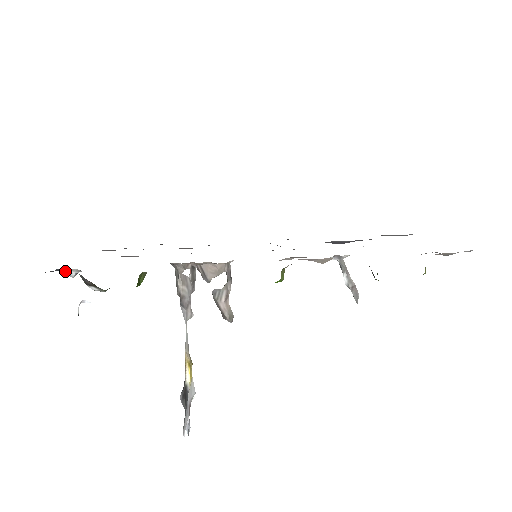
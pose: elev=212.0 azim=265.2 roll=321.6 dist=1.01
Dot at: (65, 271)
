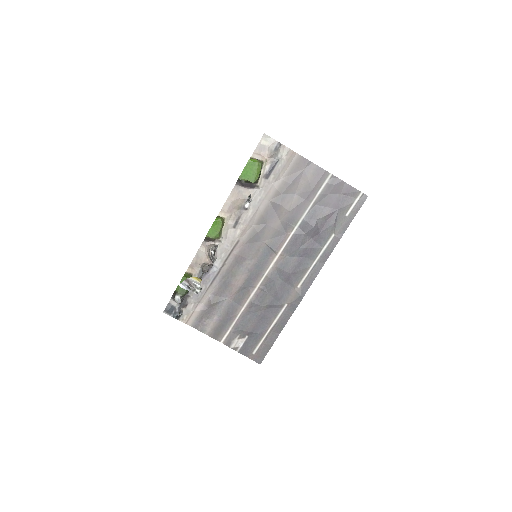
Dot at: (175, 310)
